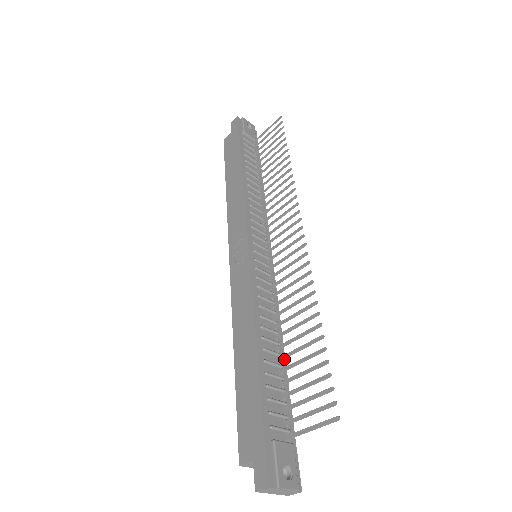
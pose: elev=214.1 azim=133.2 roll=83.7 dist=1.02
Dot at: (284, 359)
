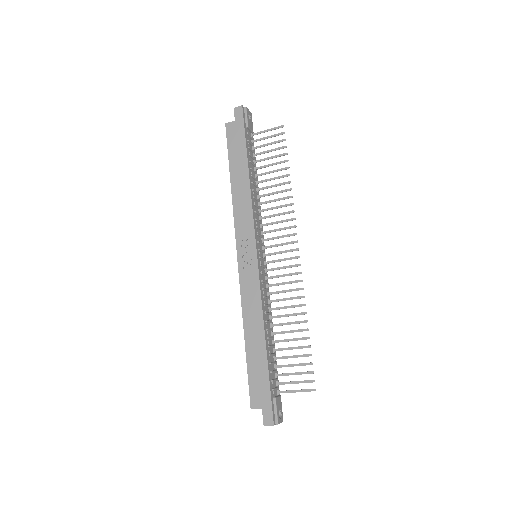
Dot at: occluded
